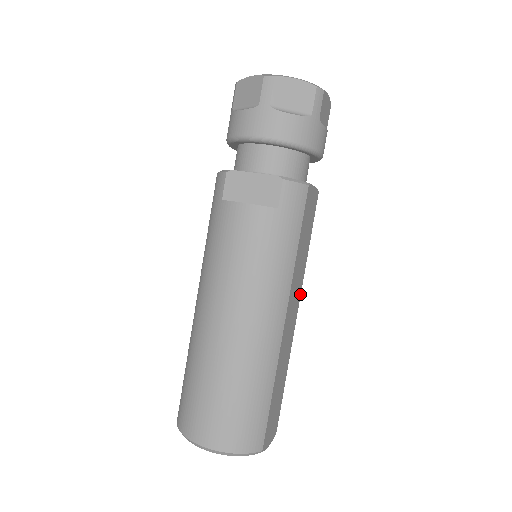
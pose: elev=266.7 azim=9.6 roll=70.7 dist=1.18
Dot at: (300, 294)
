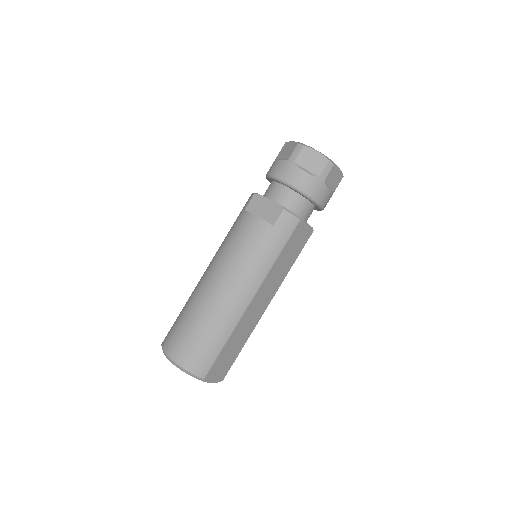
Dot at: (275, 293)
